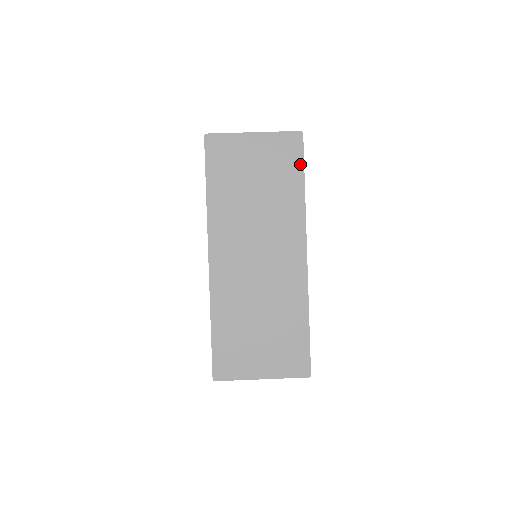
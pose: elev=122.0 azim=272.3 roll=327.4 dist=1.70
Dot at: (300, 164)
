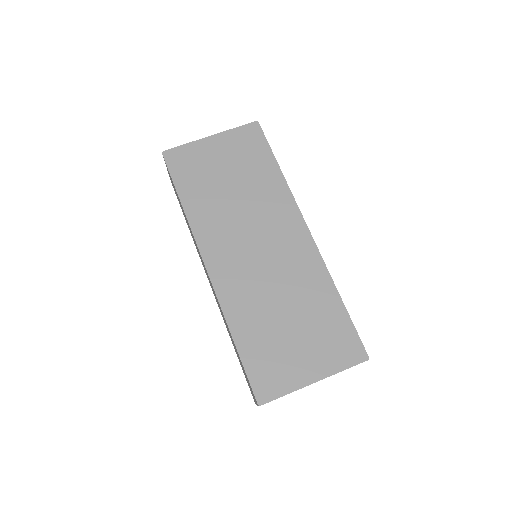
Dot at: (267, 149)
